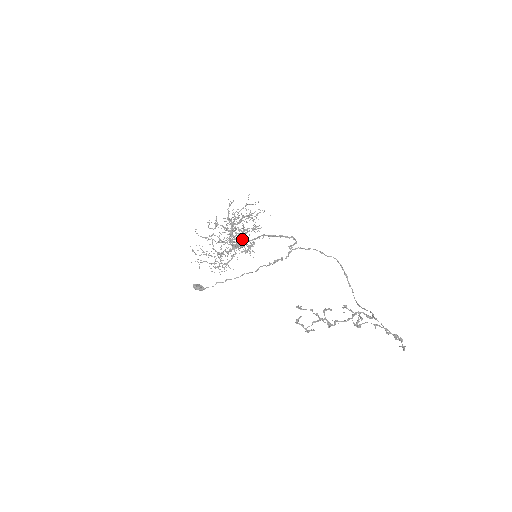
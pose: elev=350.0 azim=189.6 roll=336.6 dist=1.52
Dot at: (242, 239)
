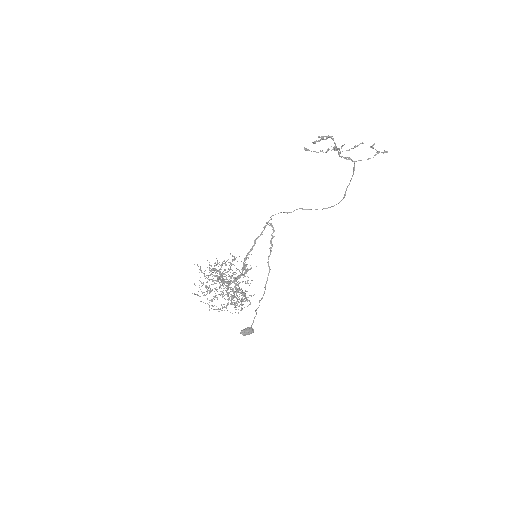
Dot at: occluded
